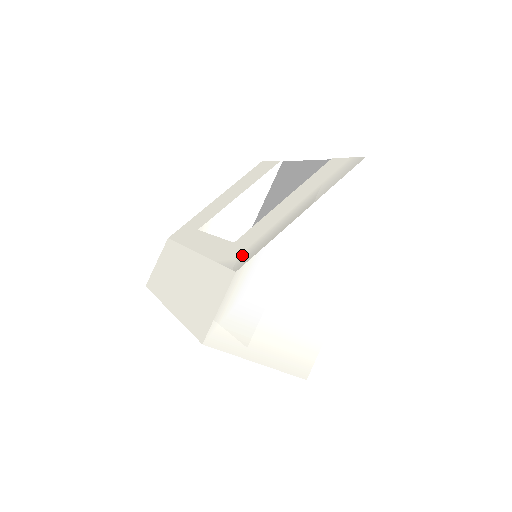
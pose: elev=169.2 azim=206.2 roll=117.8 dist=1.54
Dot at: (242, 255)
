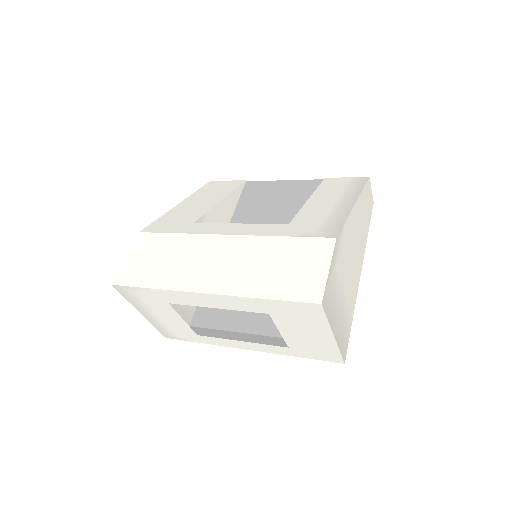
Dot at: (323, 229)
